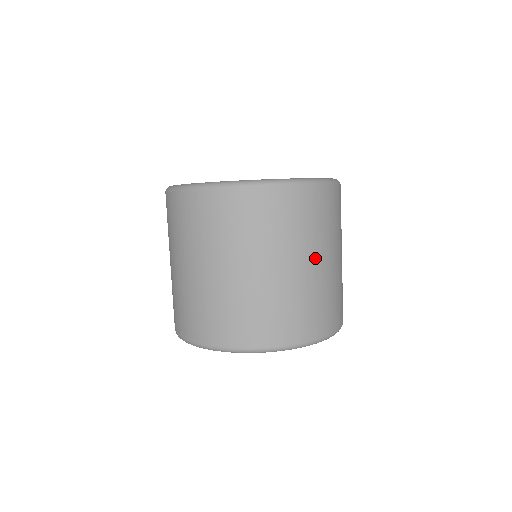
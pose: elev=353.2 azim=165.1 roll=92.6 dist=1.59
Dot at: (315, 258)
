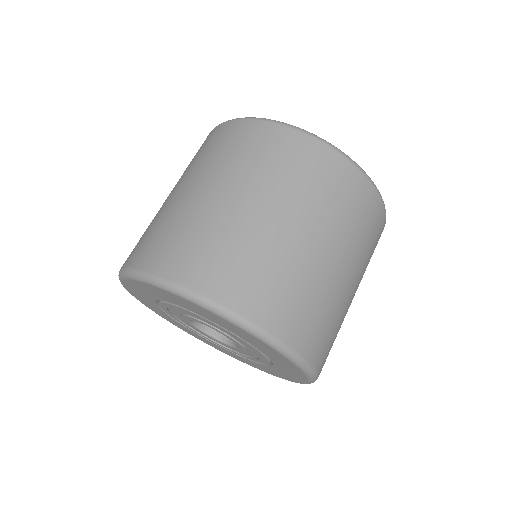
Dot at: (356, 283)
